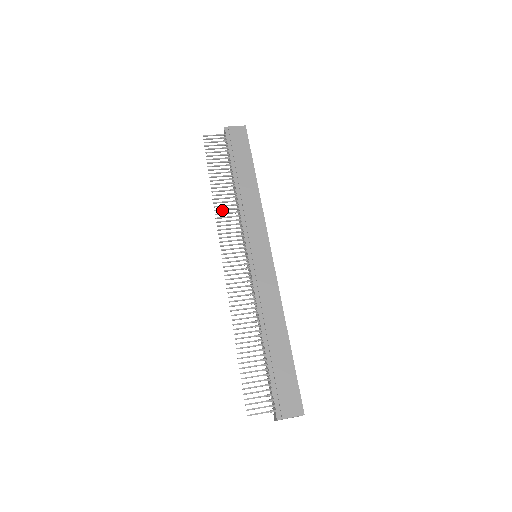
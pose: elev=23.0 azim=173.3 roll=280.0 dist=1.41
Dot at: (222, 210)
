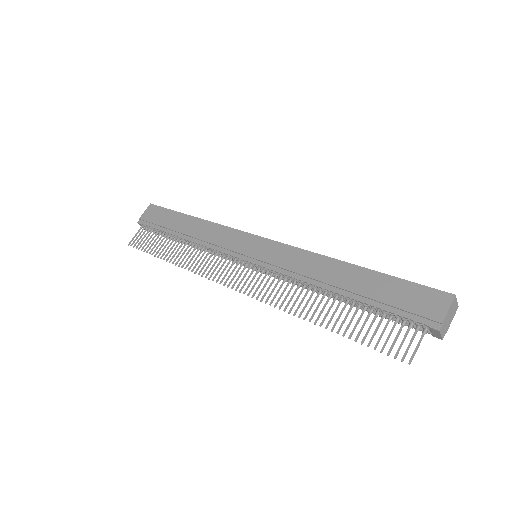
Dot at: (193, 263)
